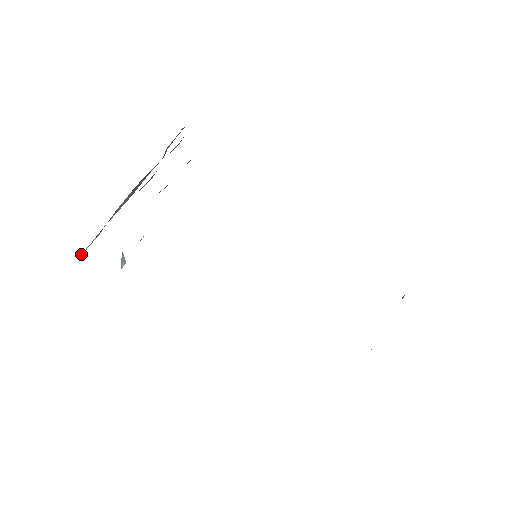
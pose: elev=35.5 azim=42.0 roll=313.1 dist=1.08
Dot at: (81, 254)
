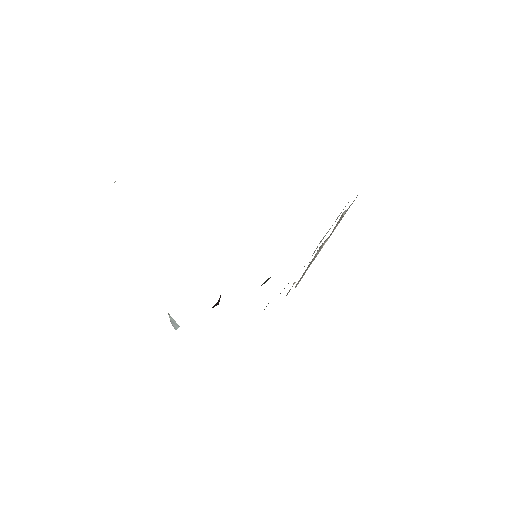
Dot at: occluded
